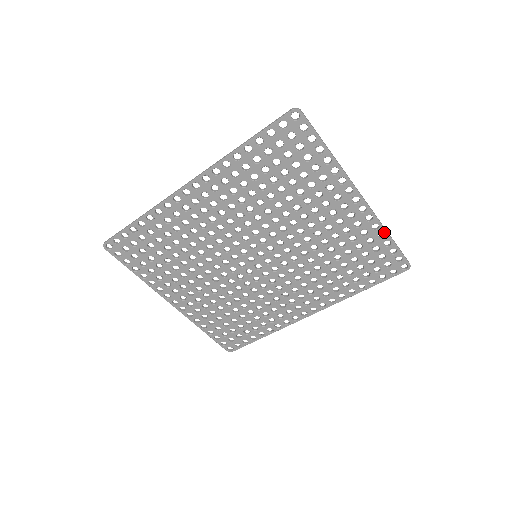
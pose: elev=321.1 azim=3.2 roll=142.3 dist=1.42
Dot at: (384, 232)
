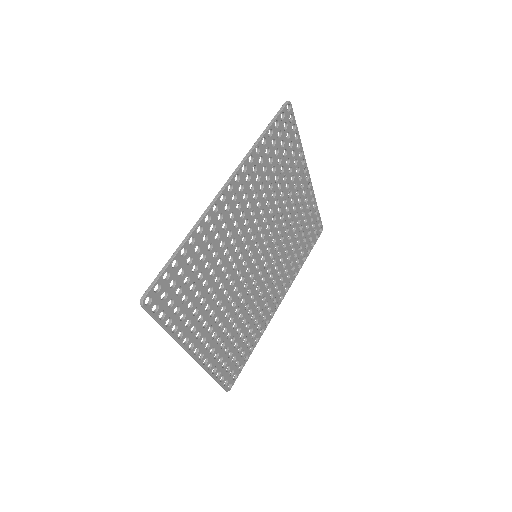
Dot at: (315, 203)
